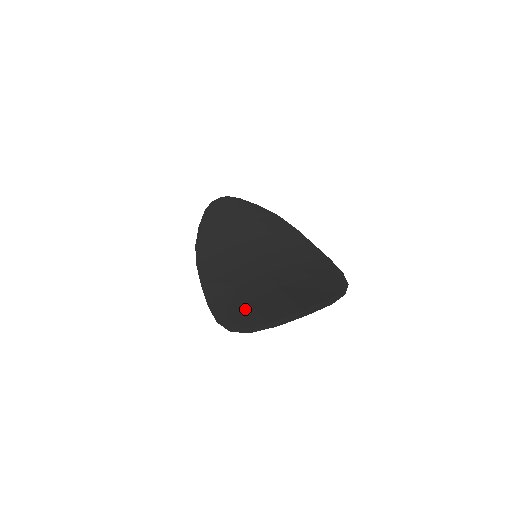
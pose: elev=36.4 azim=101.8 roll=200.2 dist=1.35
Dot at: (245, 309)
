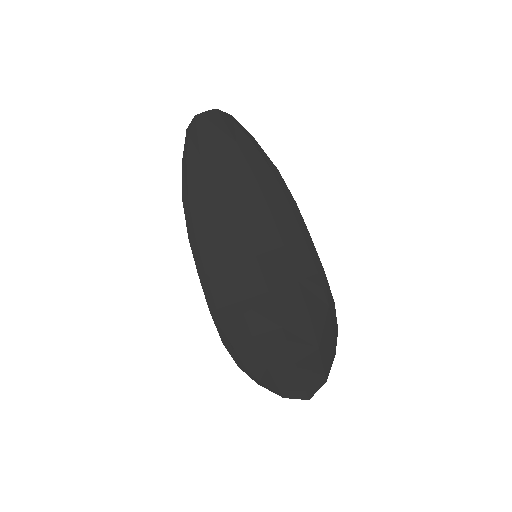
Dot at: (251, 348)
